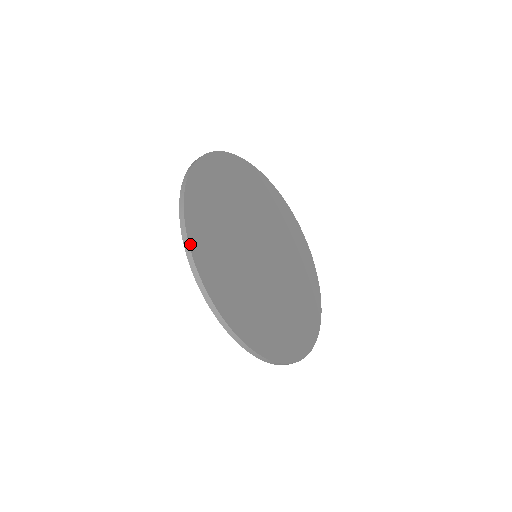
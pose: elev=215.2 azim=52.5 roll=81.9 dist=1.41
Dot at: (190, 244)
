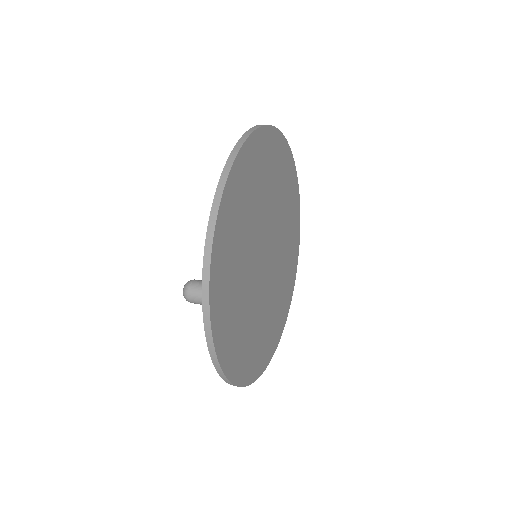
Dot at: (235, 383)
